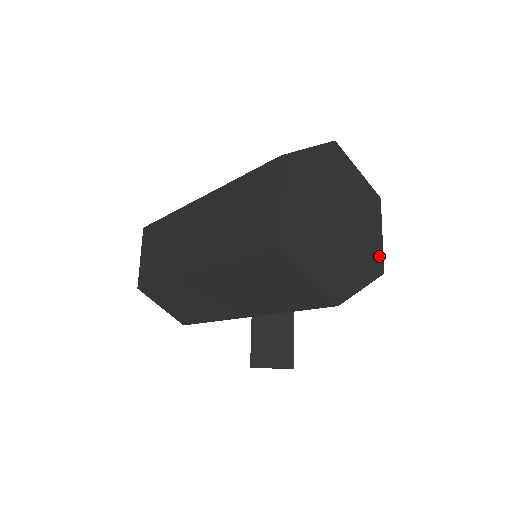
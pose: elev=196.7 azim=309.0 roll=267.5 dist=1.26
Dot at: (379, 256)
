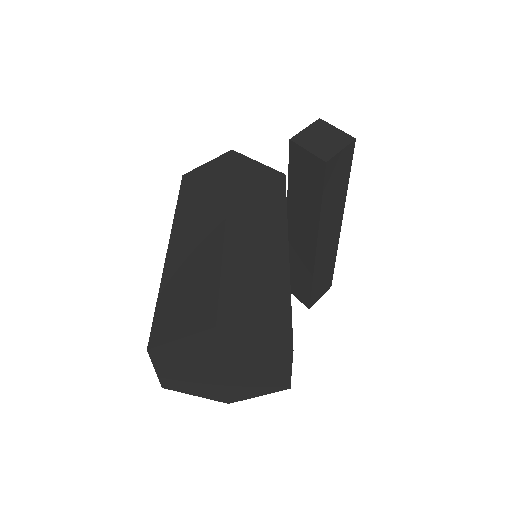
Dot at: (284, 381)
